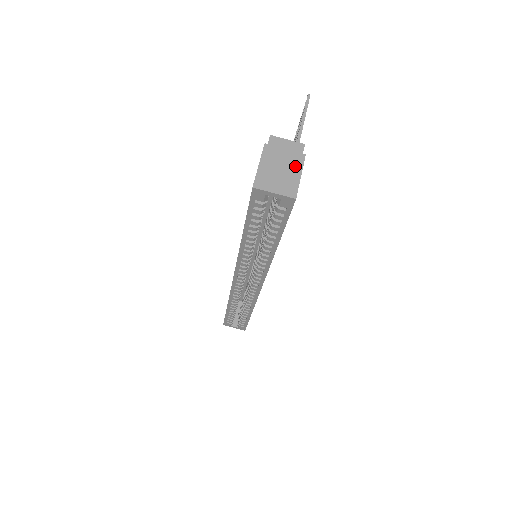
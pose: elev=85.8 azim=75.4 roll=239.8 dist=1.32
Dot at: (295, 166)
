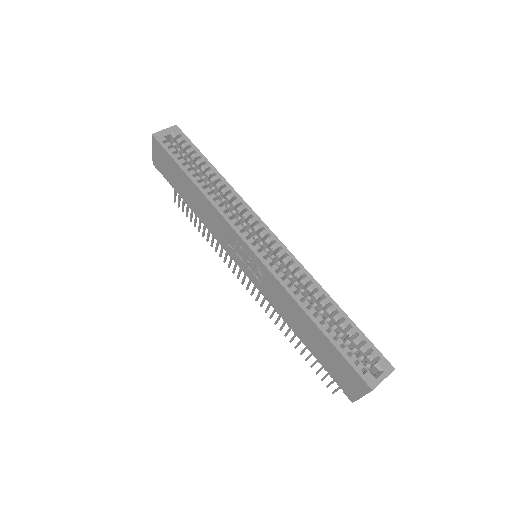
Dot at: occluded
